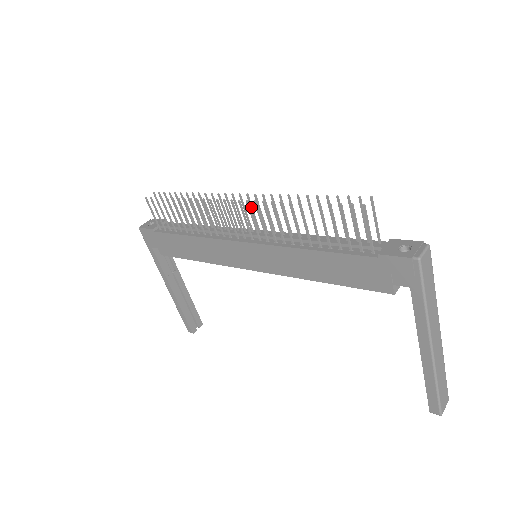
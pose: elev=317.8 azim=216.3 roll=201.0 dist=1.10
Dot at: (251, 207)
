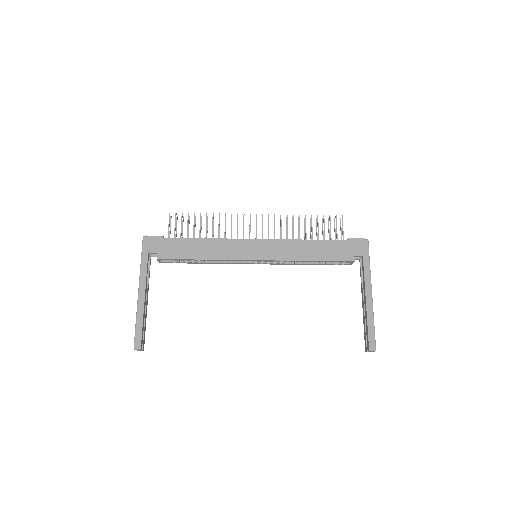
Dot at: occluded
